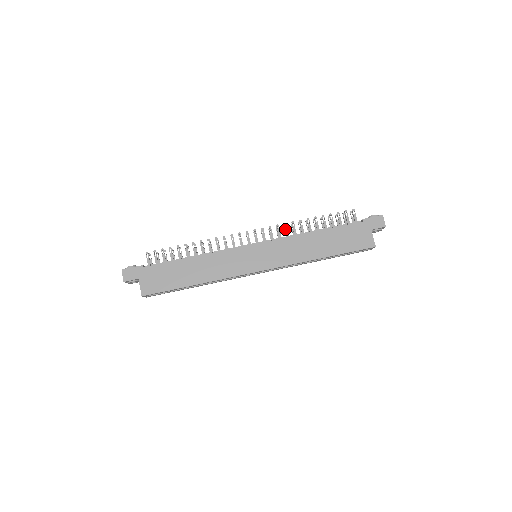
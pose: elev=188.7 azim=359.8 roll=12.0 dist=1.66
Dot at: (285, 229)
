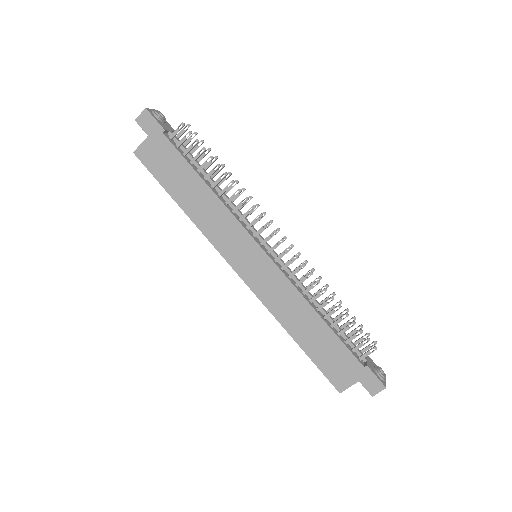
Dot at: (305, 276)
